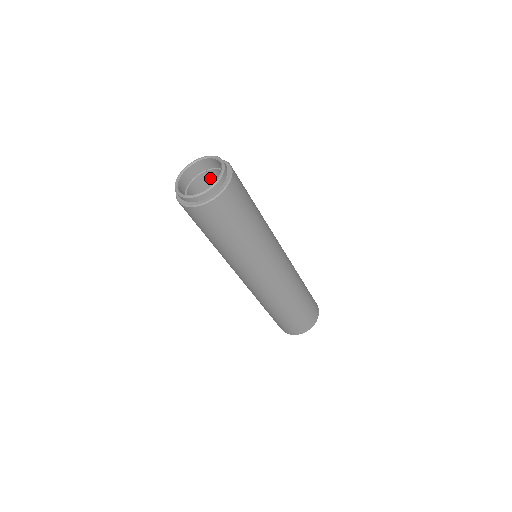
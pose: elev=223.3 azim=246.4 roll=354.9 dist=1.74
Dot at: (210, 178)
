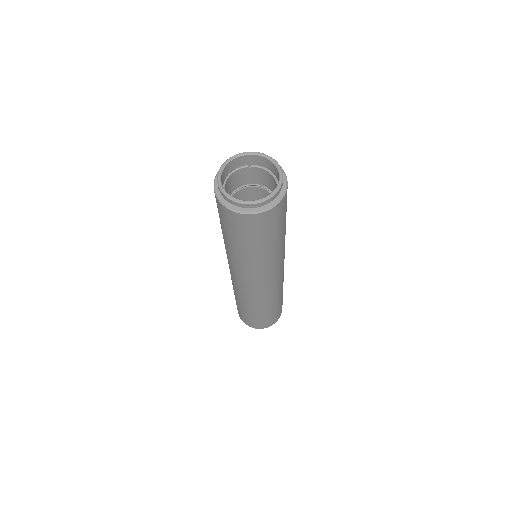
Dot at: (248, 174)
